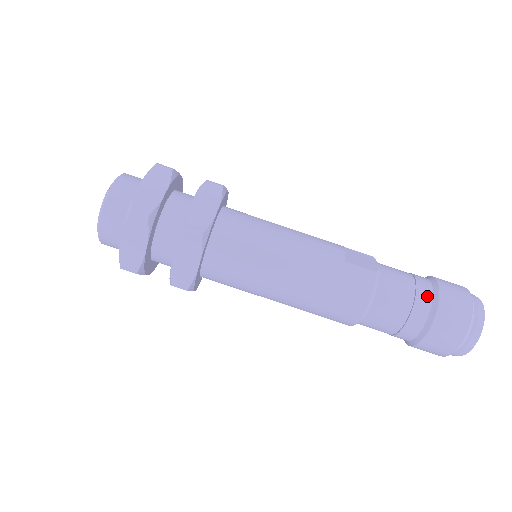
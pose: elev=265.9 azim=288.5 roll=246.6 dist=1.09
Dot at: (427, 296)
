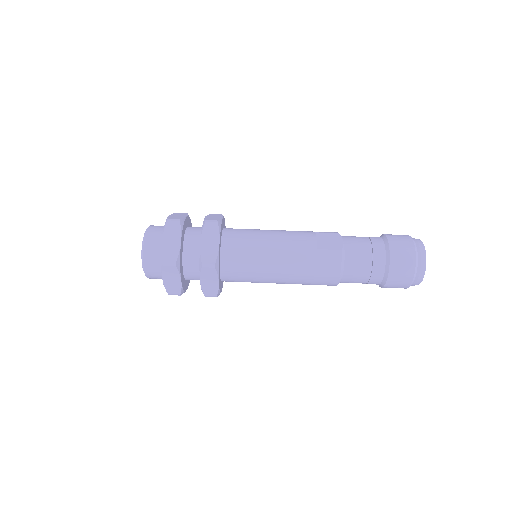
Dot at: (381, 256)
